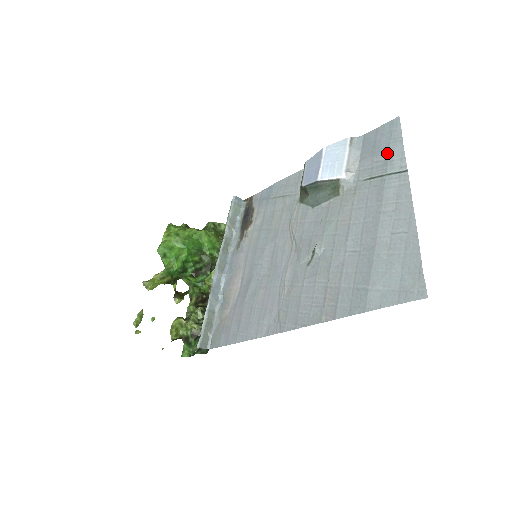
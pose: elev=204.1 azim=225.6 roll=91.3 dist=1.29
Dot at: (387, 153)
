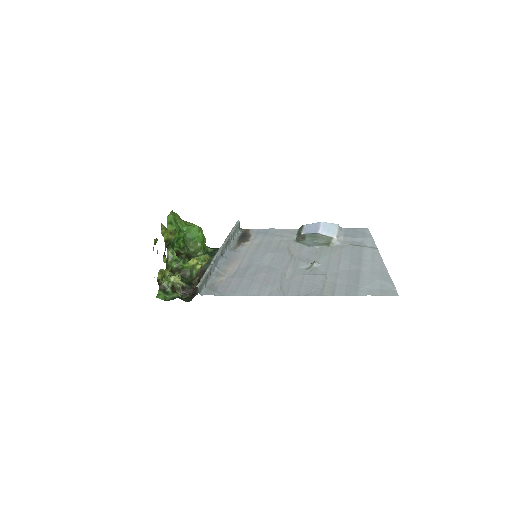
Dot at: (363, 238)
